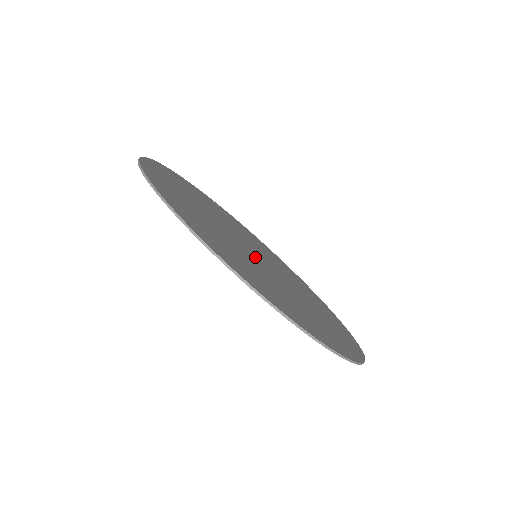
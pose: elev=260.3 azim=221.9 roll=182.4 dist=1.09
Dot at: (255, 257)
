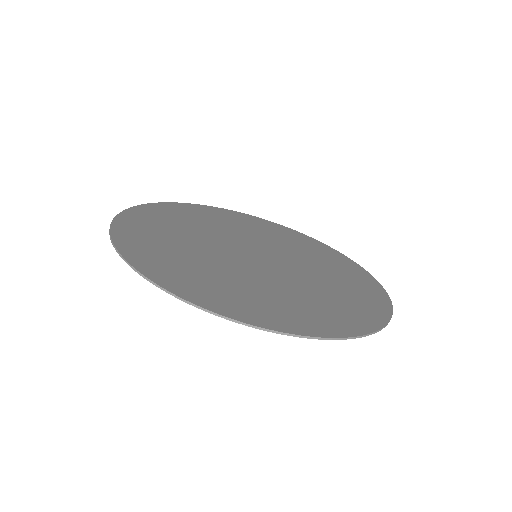
Dot at: (250, 260)
